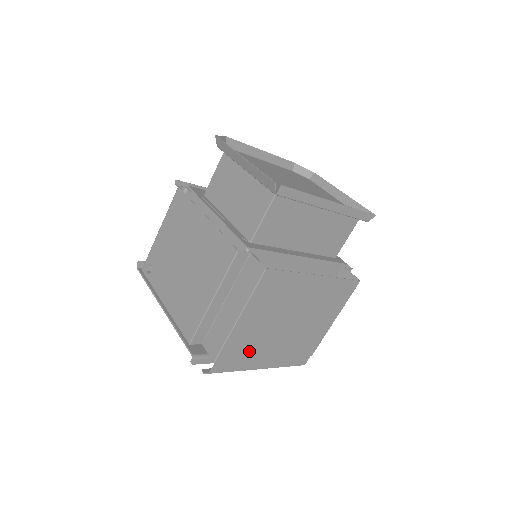
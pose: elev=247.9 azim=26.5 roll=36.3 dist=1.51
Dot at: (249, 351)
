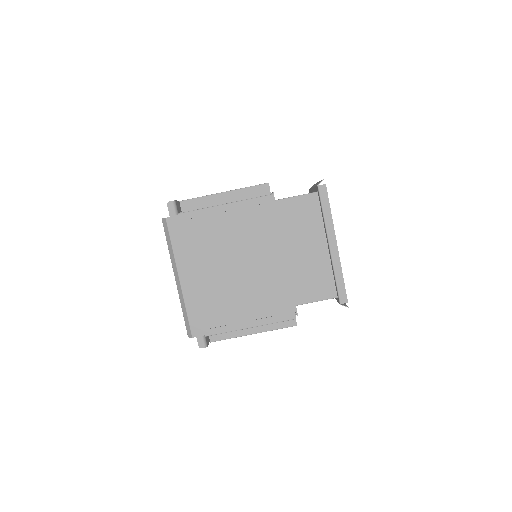
Dot at: (195, 245)
